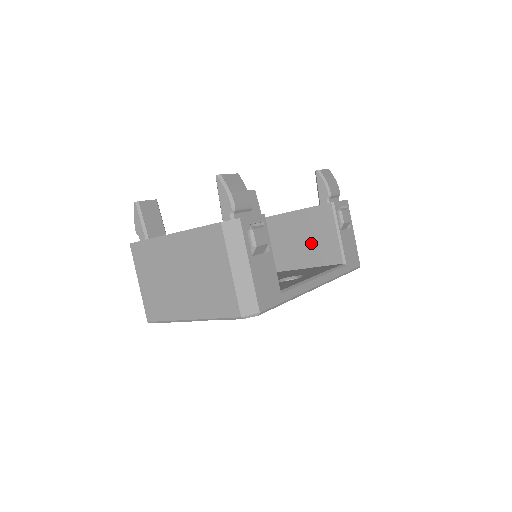
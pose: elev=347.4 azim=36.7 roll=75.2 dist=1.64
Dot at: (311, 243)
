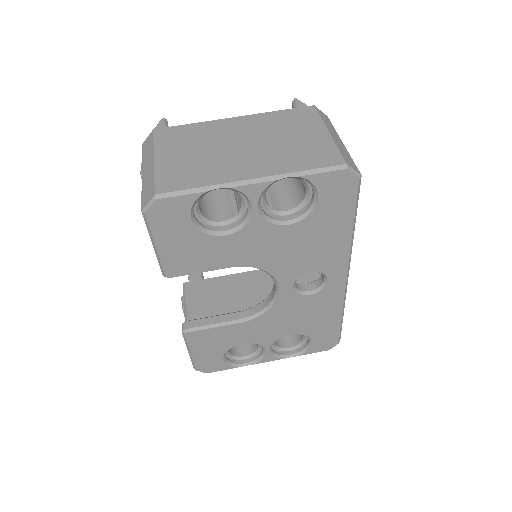
Dot at: occluded
